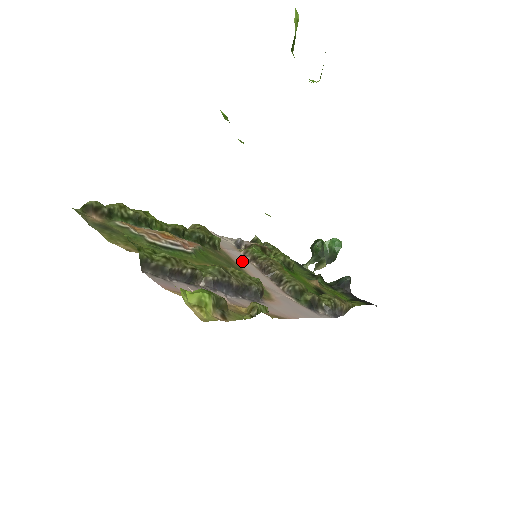
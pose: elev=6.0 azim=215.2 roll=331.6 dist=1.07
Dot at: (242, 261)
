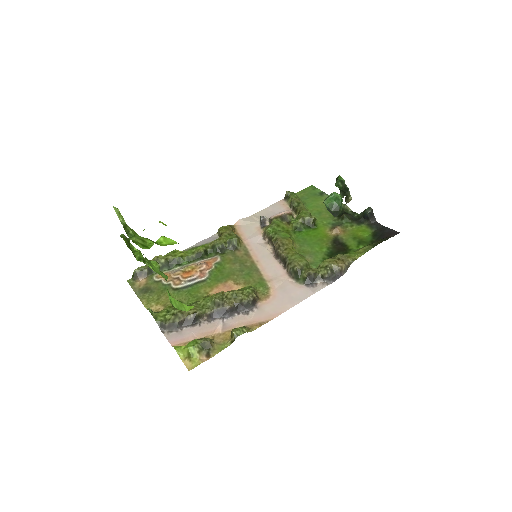
Dot at: (259, 250)
